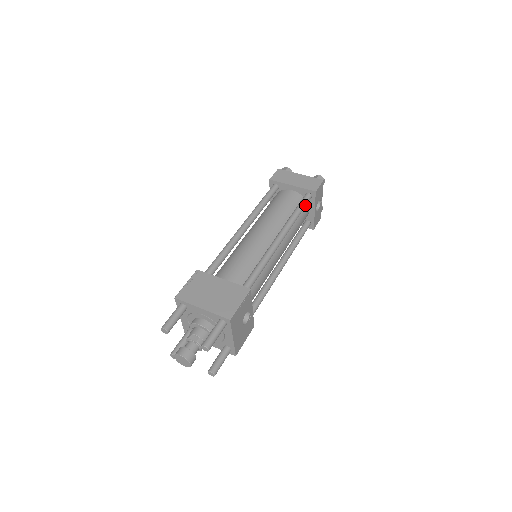
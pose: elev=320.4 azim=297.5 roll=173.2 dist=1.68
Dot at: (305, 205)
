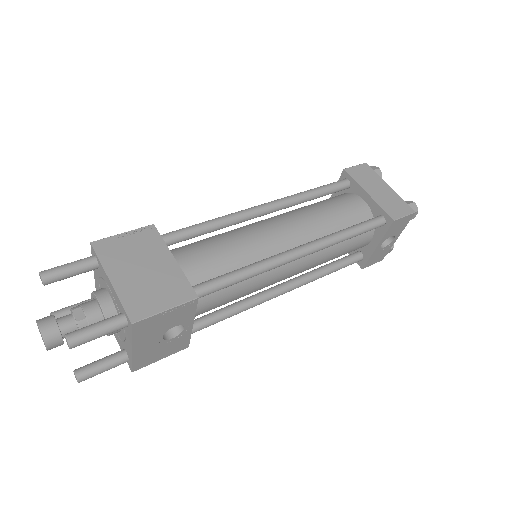
Dot at: (367, 230)
